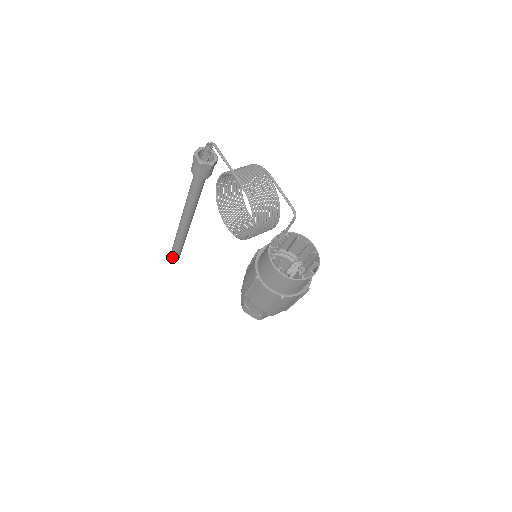
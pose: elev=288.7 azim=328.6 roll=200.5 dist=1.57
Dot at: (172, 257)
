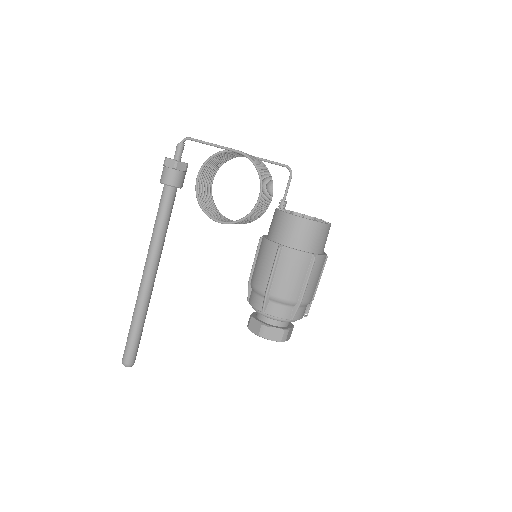
Dot at: (128, 358)
